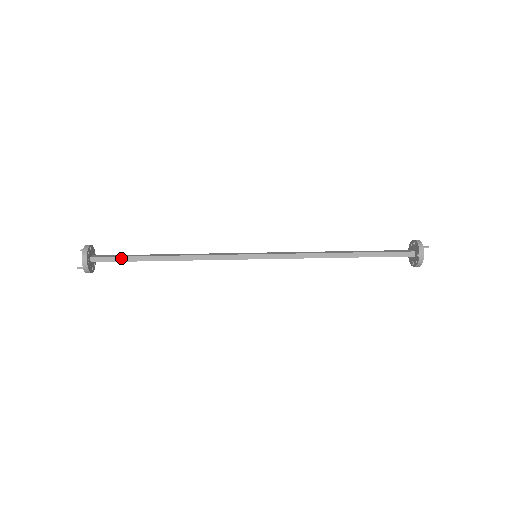
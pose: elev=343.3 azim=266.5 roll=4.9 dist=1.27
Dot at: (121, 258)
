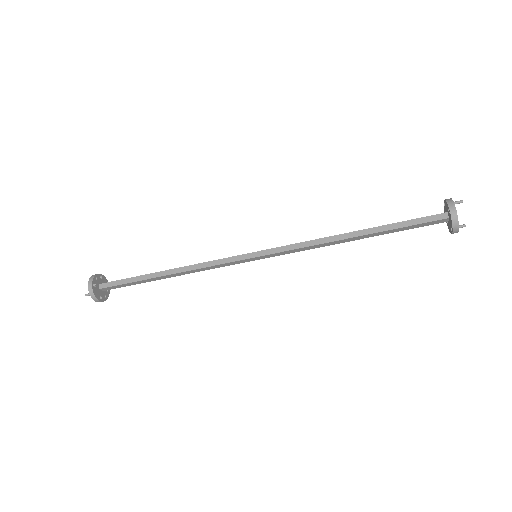
Dot at: (125, 280)
